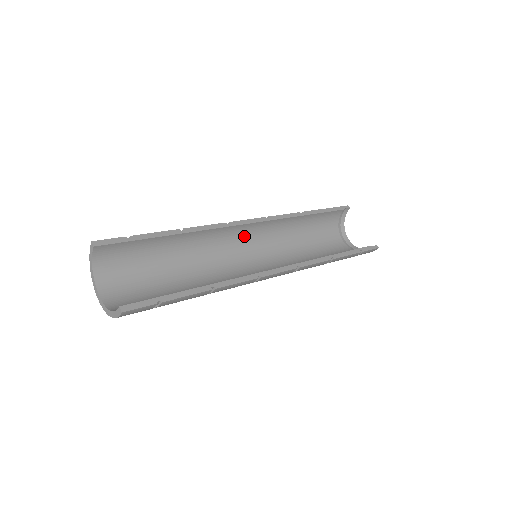
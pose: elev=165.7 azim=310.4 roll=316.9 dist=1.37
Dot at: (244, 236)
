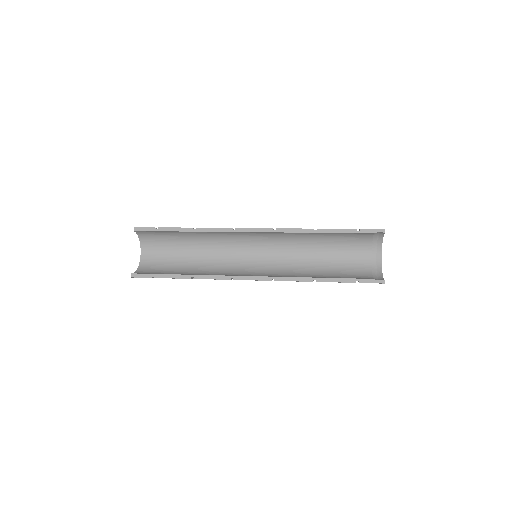
Dot at: (254, 237)
